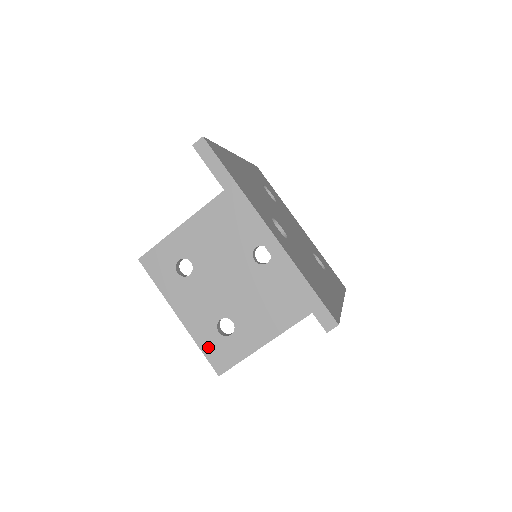
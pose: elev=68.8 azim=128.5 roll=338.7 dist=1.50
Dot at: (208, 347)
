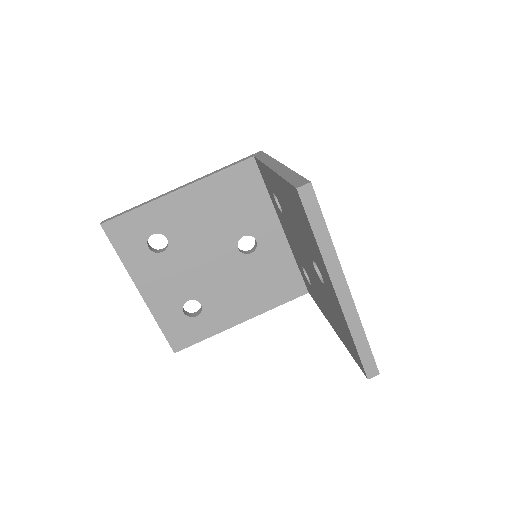
Dot at: (169, 326)
